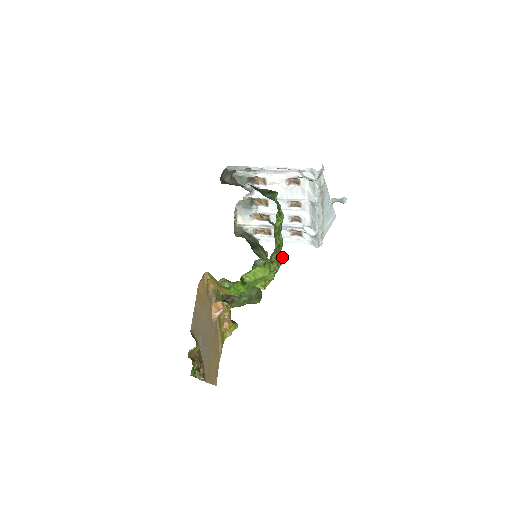
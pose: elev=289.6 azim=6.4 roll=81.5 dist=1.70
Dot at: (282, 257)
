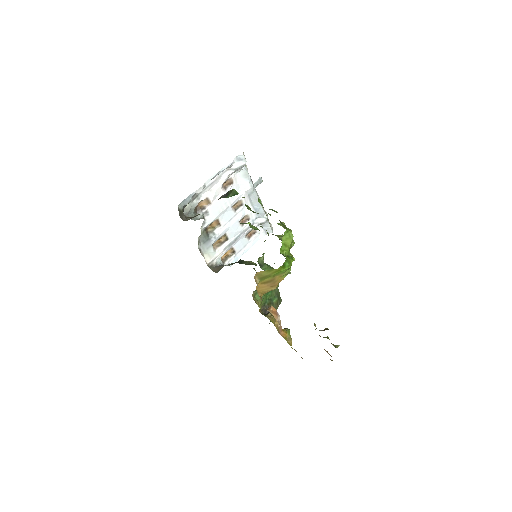
Dot at: occluded
